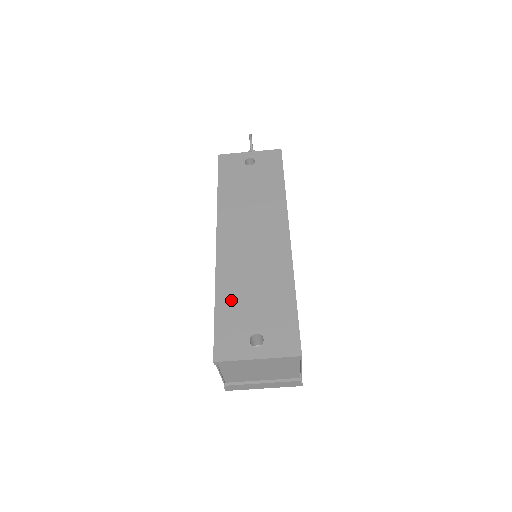
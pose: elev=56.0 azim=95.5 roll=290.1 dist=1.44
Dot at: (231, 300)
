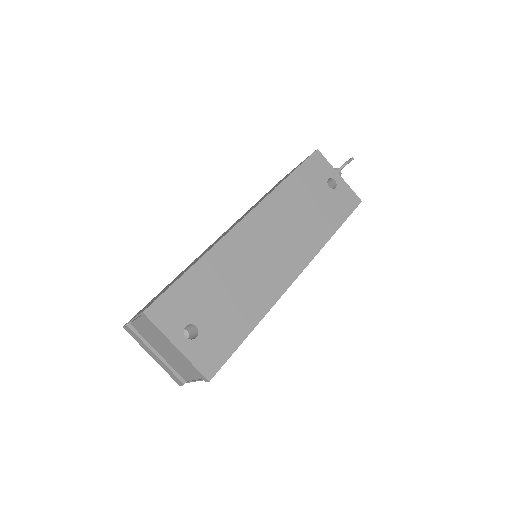
Dot at: (206, 278)
